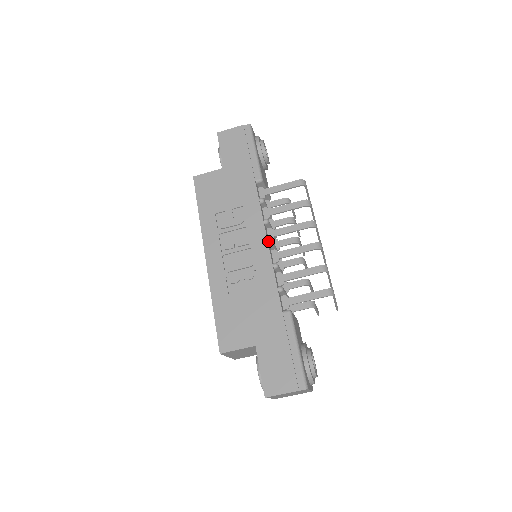
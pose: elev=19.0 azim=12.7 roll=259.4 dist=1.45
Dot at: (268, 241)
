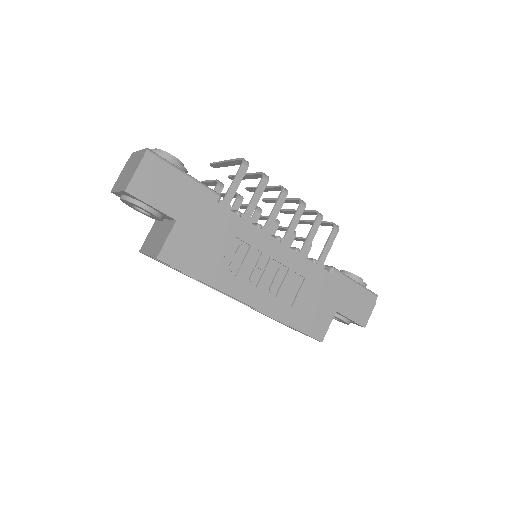
Dot at: (278, 240)
